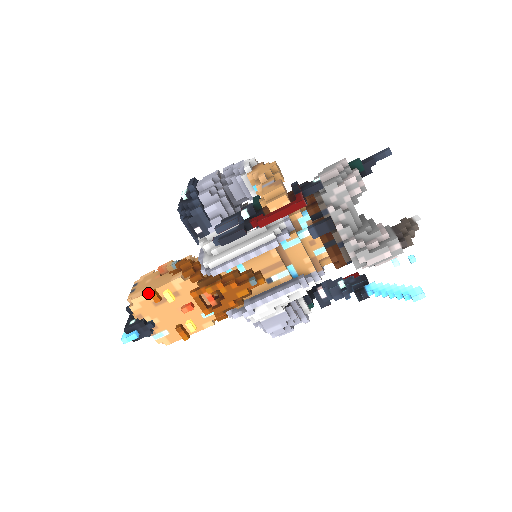
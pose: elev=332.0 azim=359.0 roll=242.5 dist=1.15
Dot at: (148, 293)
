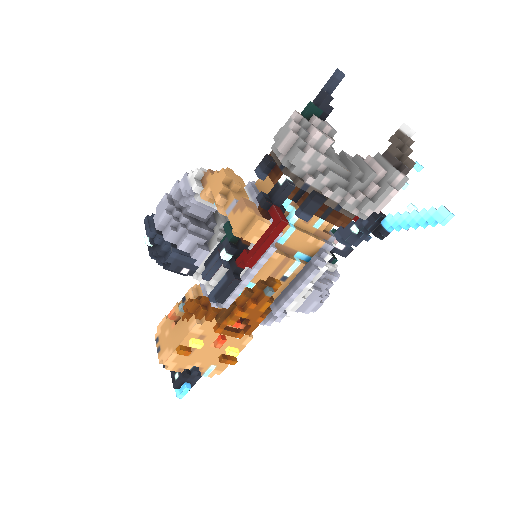
Dot at: (175, 351)
